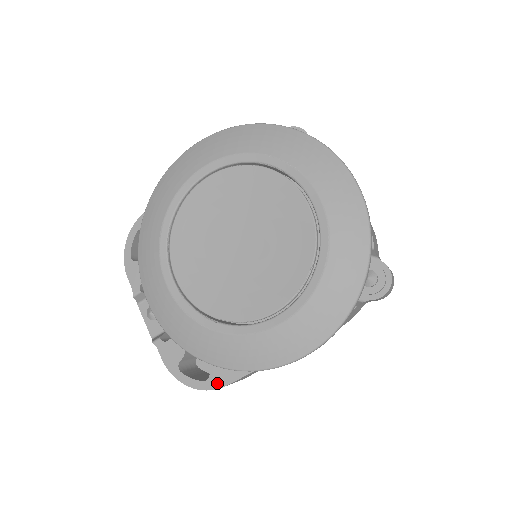
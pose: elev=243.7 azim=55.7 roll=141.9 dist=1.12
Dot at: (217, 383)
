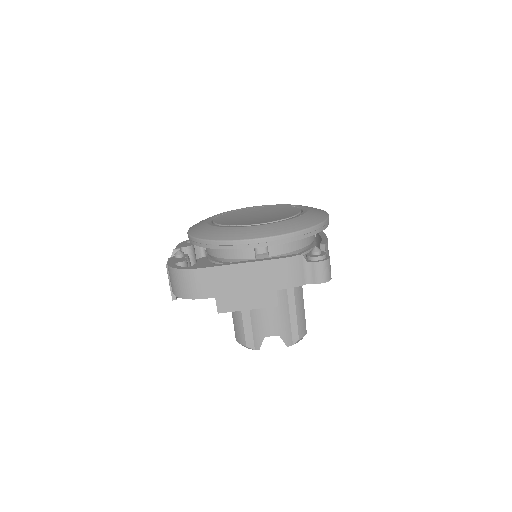
Dot at: (194, 267)
